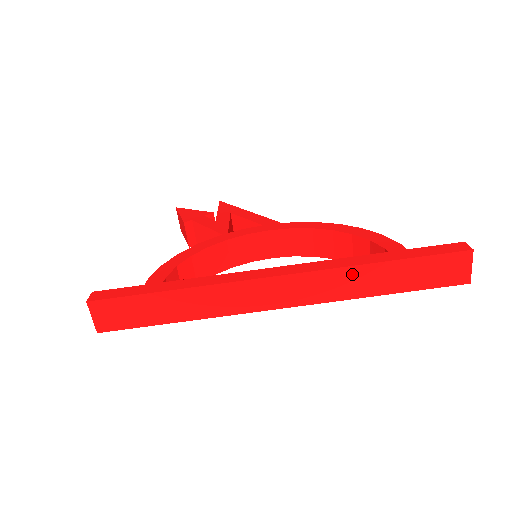
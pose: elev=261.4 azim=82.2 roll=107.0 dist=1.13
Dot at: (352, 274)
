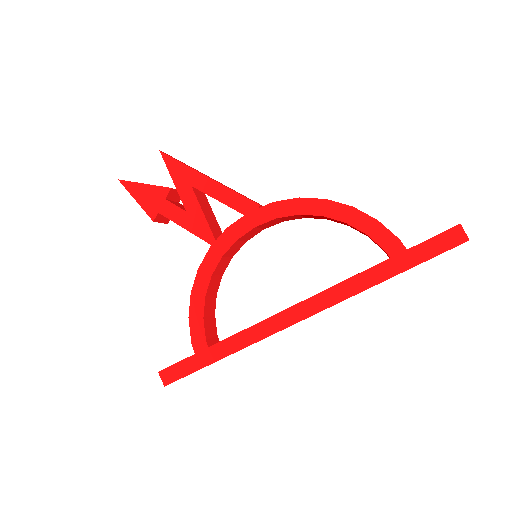
Dot at: occluded
